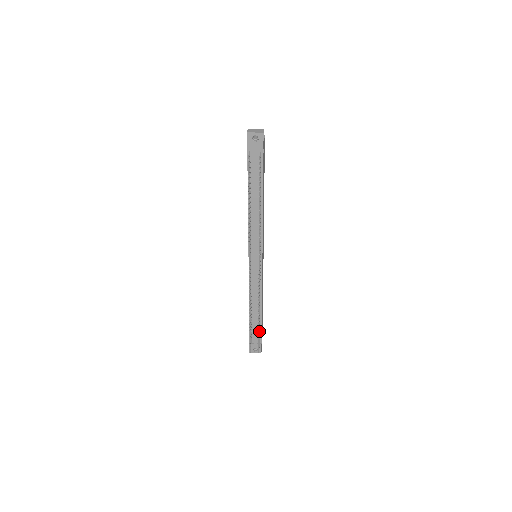
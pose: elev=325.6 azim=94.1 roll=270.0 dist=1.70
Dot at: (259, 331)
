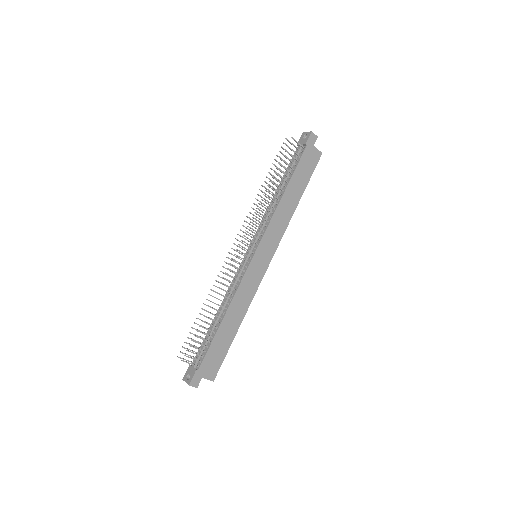
Dot at: occluded
